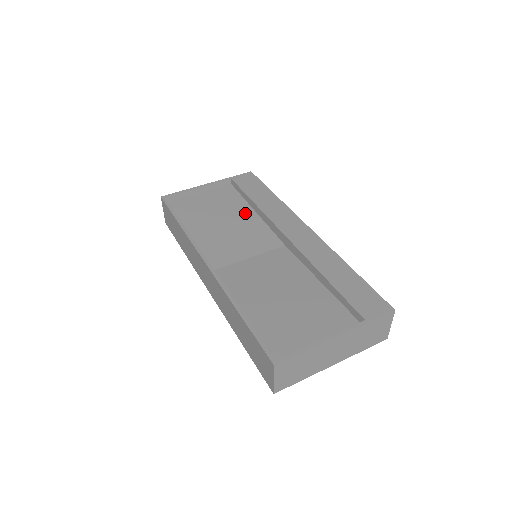
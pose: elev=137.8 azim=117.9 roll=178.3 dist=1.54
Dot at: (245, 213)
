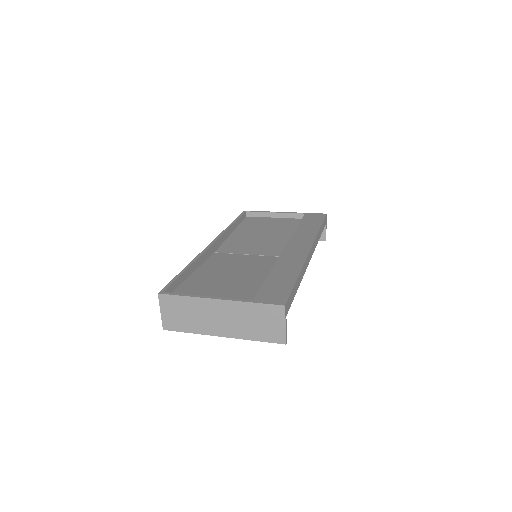
Dot at: (287, 234)
